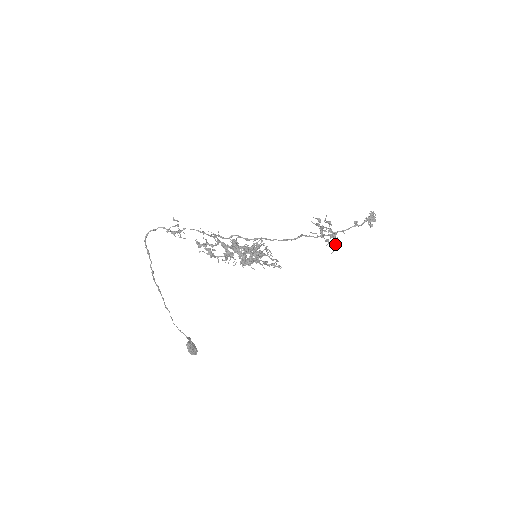
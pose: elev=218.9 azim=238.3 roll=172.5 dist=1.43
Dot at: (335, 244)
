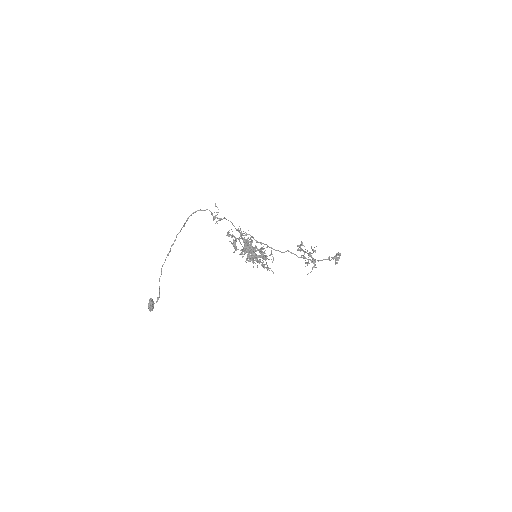
Dot at: occluded
